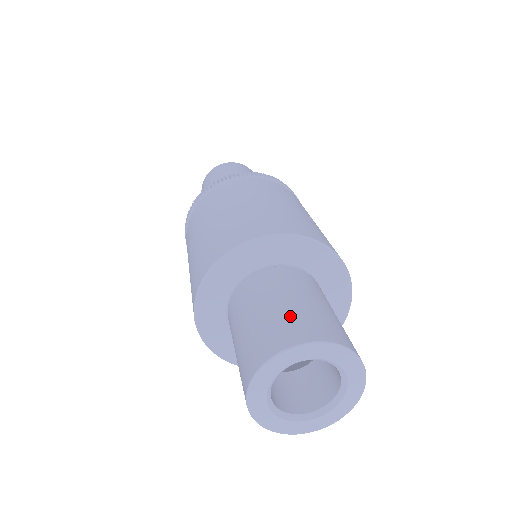
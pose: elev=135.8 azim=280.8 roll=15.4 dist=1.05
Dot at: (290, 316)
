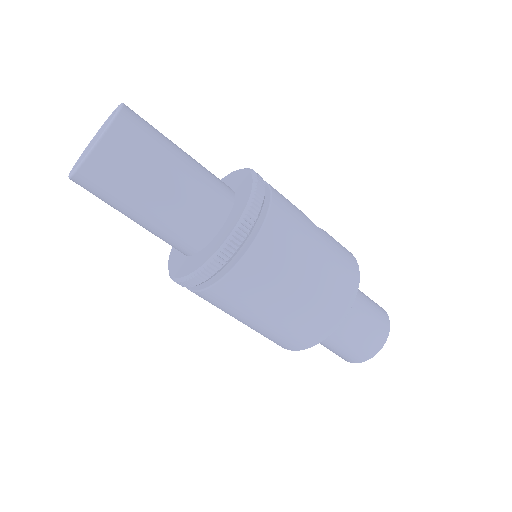
Dot at: (364, 342)
